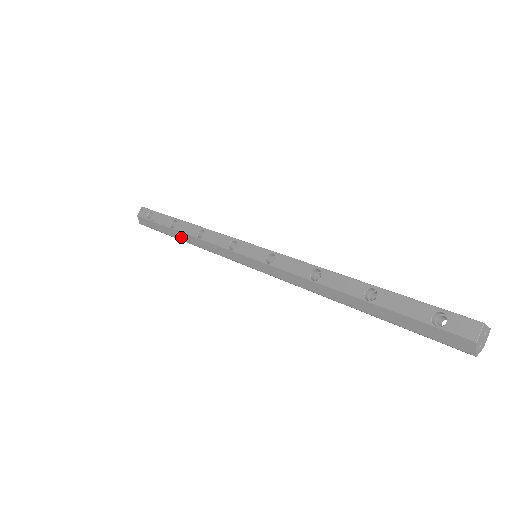
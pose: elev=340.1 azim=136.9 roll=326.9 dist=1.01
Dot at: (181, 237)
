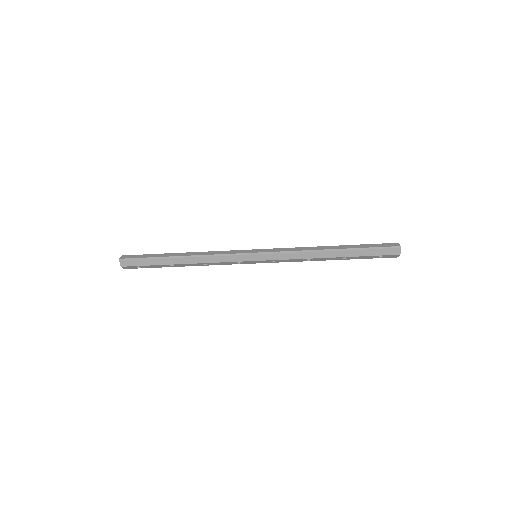
Dot at: (181, 255)
